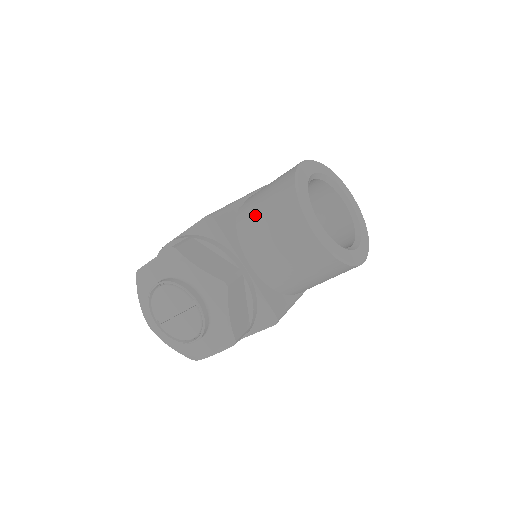
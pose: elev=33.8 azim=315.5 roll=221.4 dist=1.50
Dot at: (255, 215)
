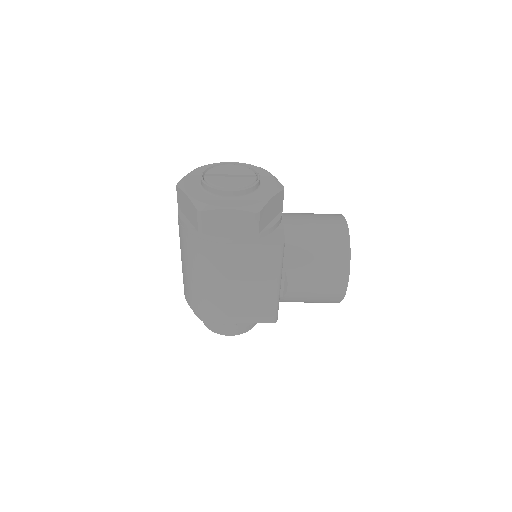
Dot at: occluded
